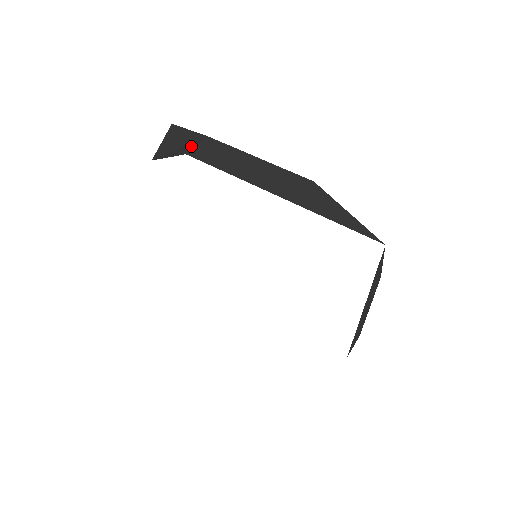
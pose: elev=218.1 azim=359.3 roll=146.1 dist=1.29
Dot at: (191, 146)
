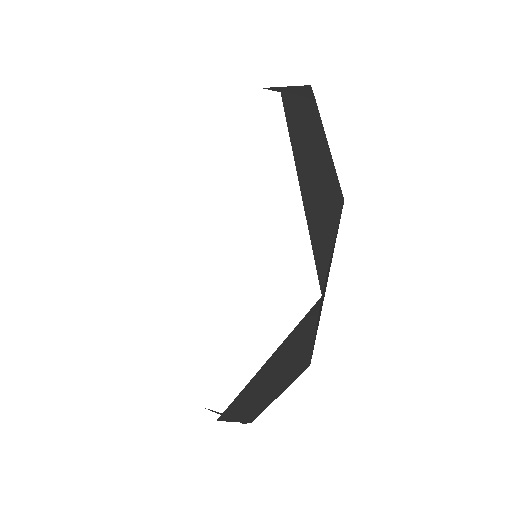
Dot at: (294, 94)
